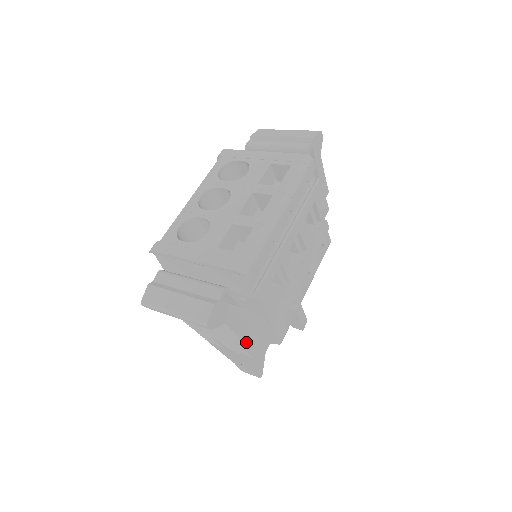
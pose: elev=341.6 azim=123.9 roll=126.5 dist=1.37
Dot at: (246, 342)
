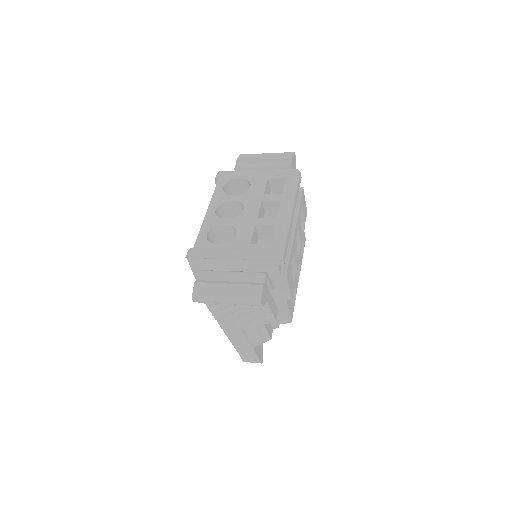
Dot at: (275, 319)
